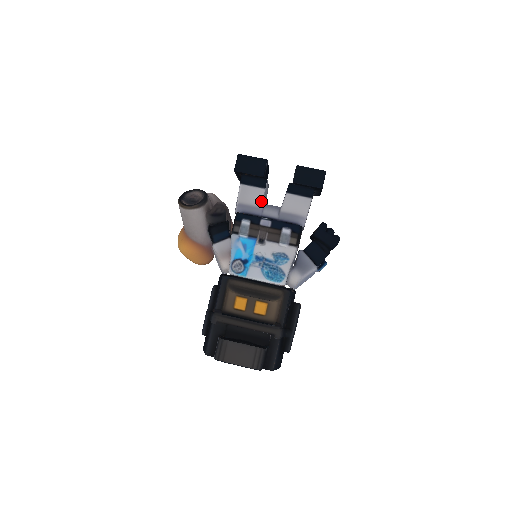
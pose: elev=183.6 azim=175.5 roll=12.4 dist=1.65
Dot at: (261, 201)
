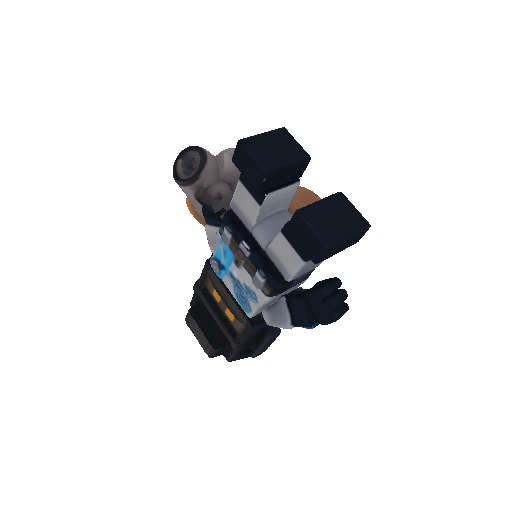
Dot at: (253, 217)
